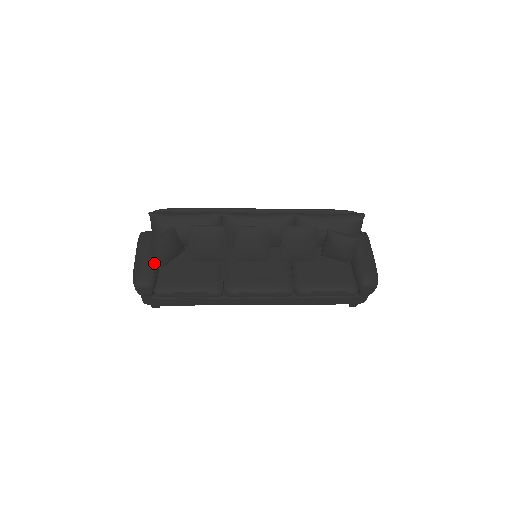
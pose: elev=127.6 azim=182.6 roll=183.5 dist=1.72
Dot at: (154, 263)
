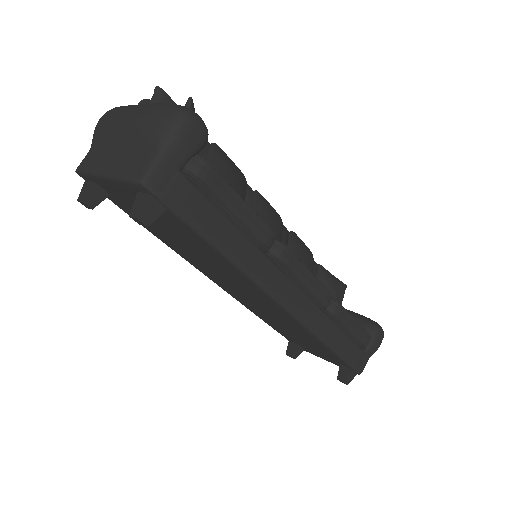
Dot at: occluded
